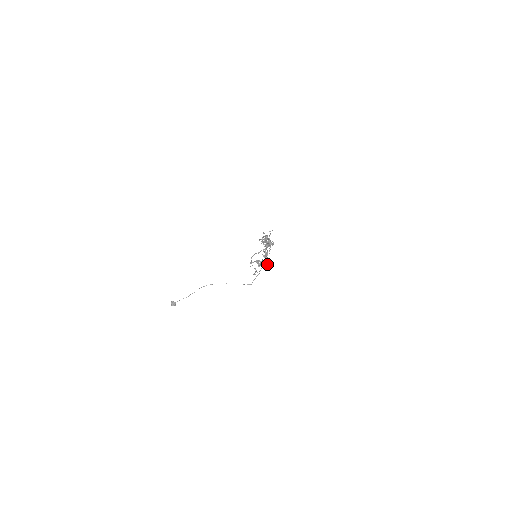
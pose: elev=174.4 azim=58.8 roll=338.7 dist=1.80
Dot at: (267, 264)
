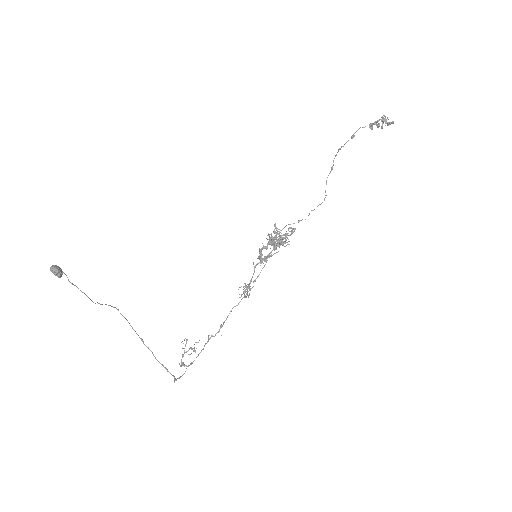
Dot at: (392, 122)
